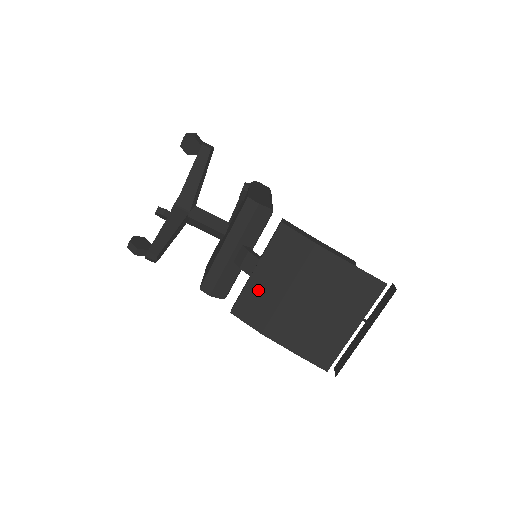
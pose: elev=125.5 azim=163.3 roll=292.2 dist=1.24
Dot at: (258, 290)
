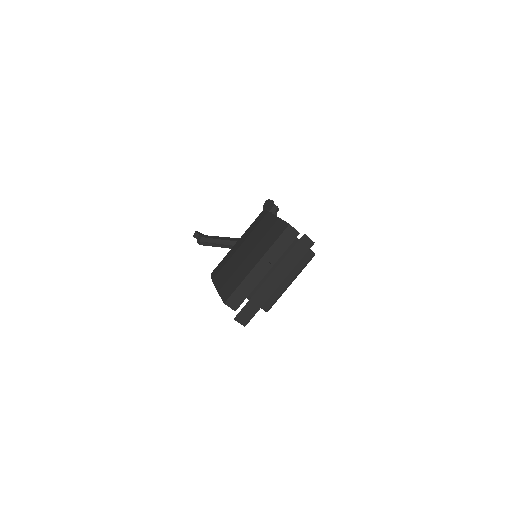
Dot at: (230, 253)
